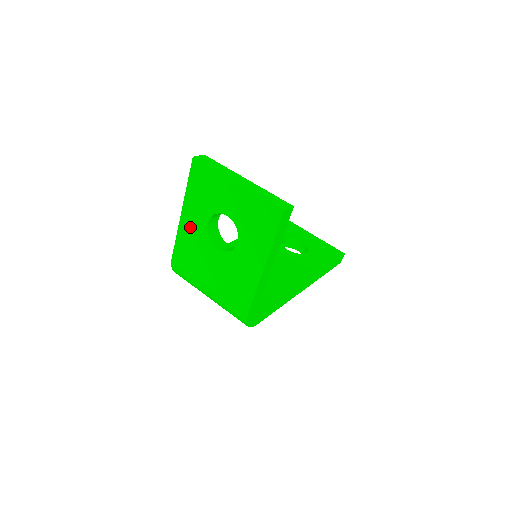
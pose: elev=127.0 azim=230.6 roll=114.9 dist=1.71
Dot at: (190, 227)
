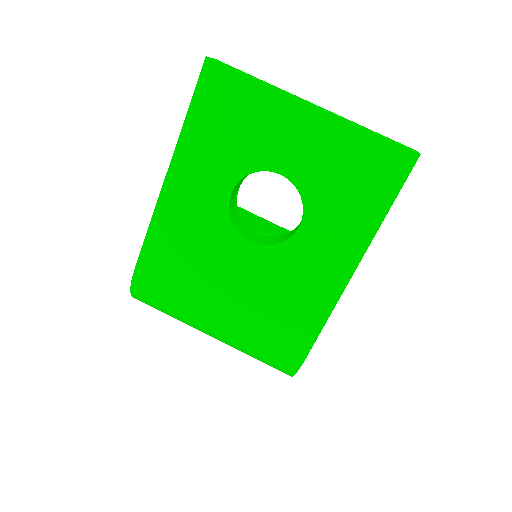
Dot at: (186, 204)
